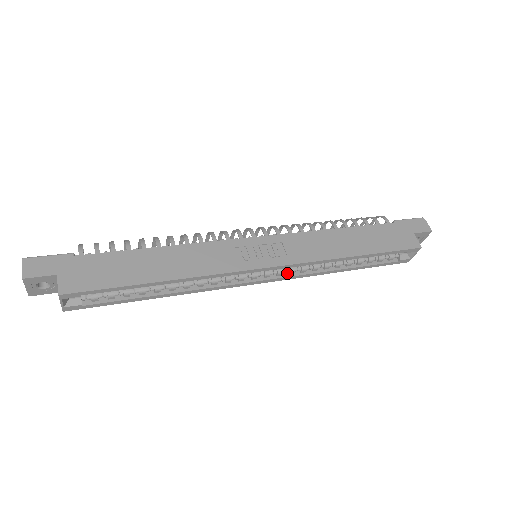
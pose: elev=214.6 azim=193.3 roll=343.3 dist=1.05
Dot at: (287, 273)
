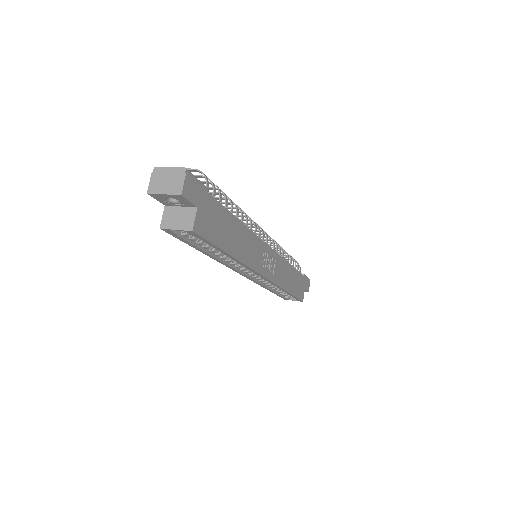
Dot at: occluded
